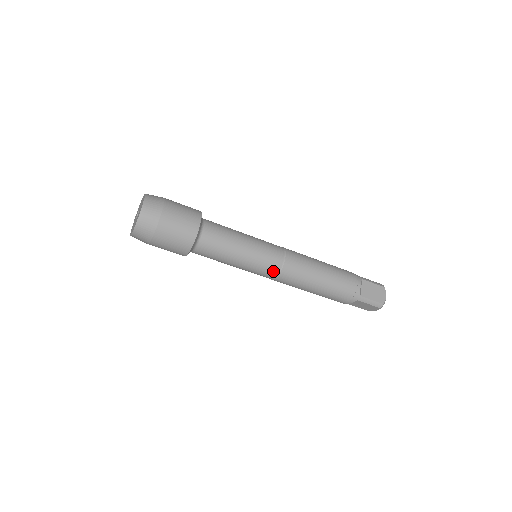
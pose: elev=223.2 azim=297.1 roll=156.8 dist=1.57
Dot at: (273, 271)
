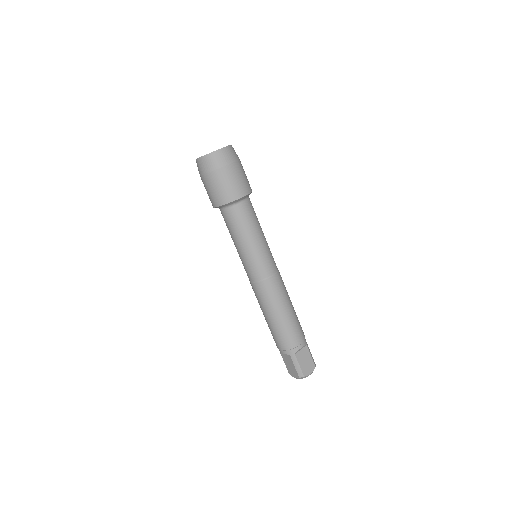
Dot at: (257, 275)
